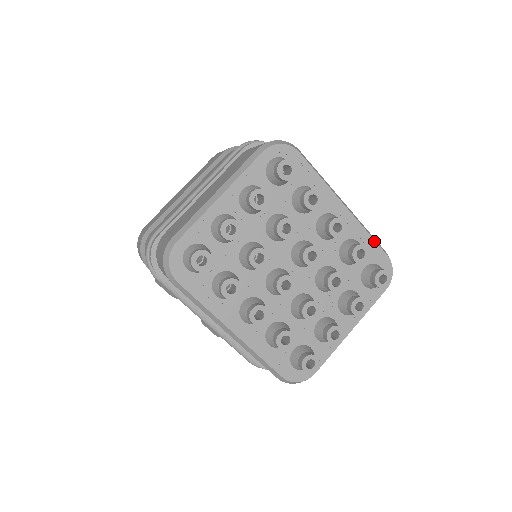
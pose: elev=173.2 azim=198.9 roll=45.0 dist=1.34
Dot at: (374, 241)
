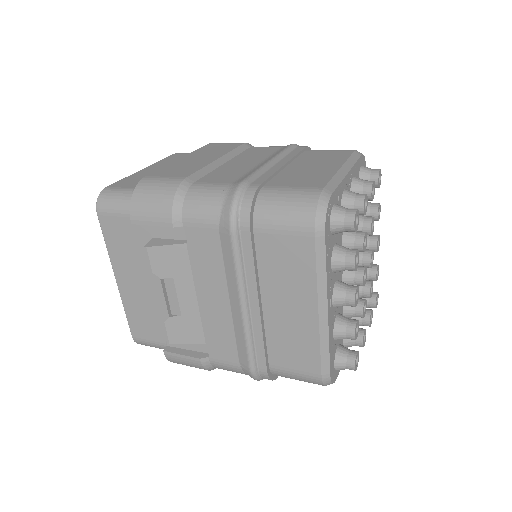
Dot at: occluded
